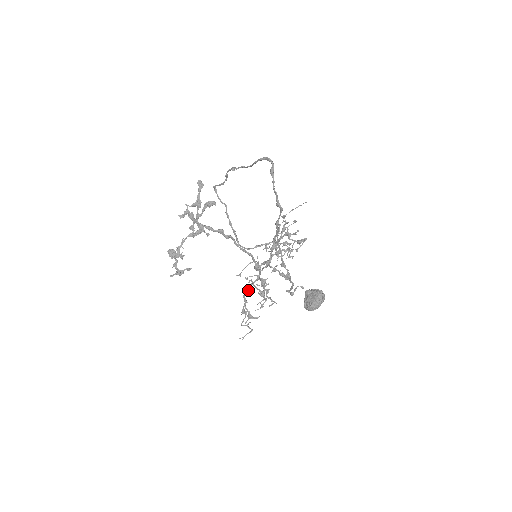
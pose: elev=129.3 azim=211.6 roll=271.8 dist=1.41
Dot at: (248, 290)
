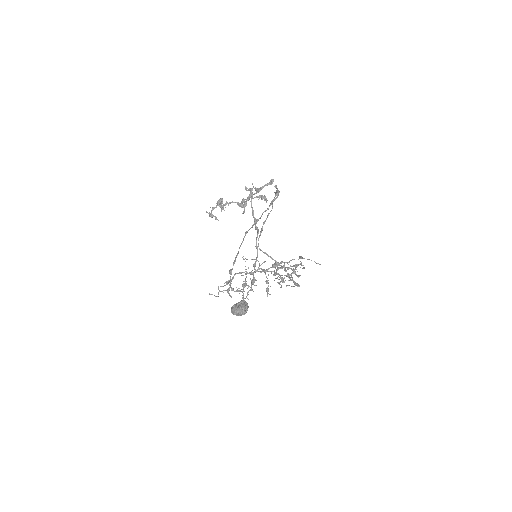
Dot at: (240, 273)
